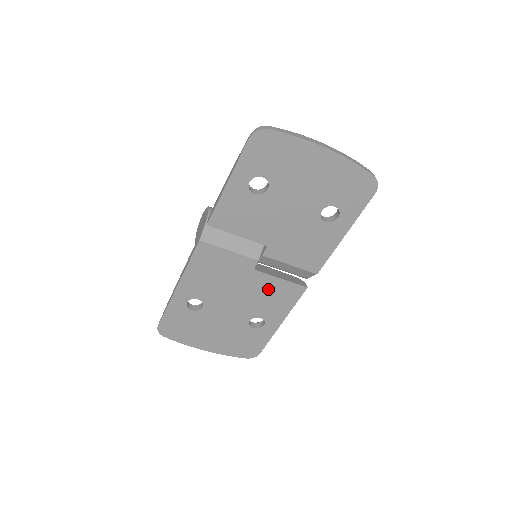
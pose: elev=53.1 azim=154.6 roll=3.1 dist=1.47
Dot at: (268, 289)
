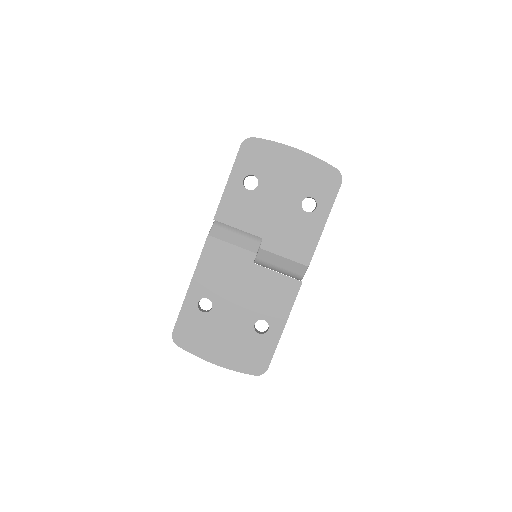
Dot at: (268, 285)
